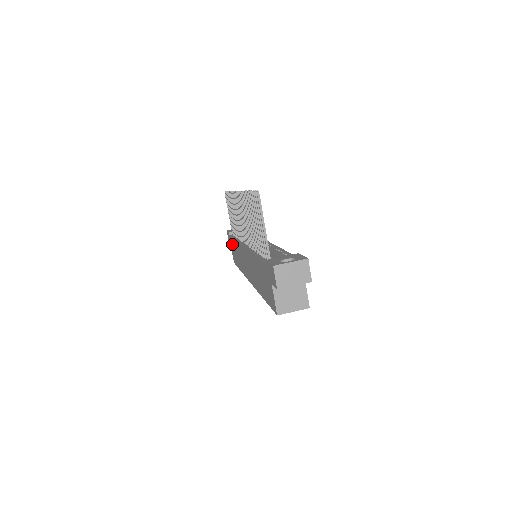
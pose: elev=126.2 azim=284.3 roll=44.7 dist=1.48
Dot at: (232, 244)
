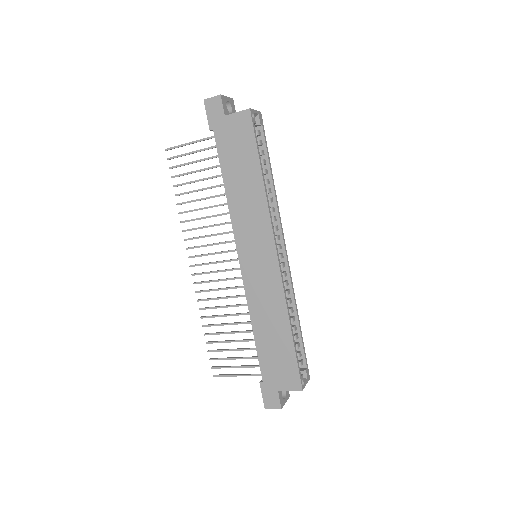
Dot at: (269, 366)
